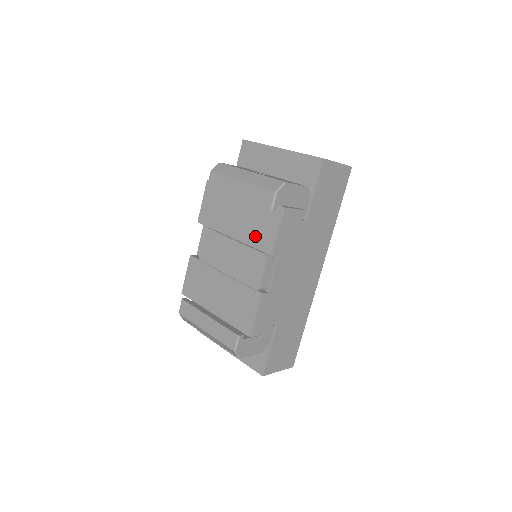
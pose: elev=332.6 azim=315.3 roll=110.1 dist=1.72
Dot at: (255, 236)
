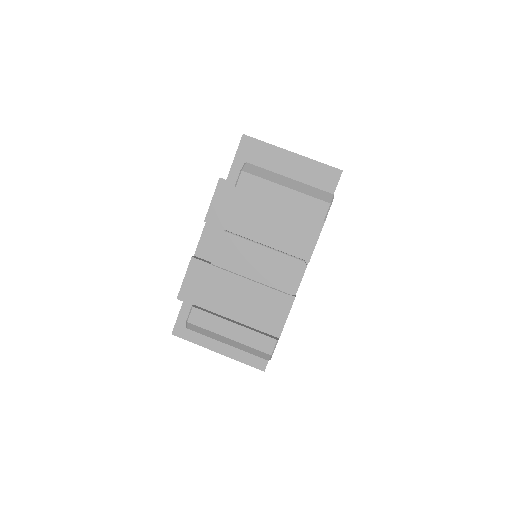
Dot at: (289, 242)
